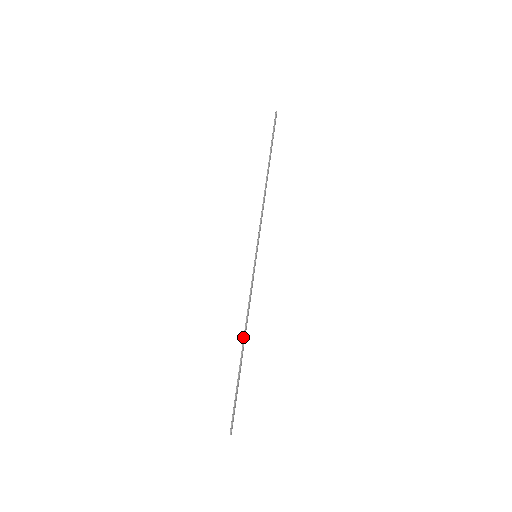
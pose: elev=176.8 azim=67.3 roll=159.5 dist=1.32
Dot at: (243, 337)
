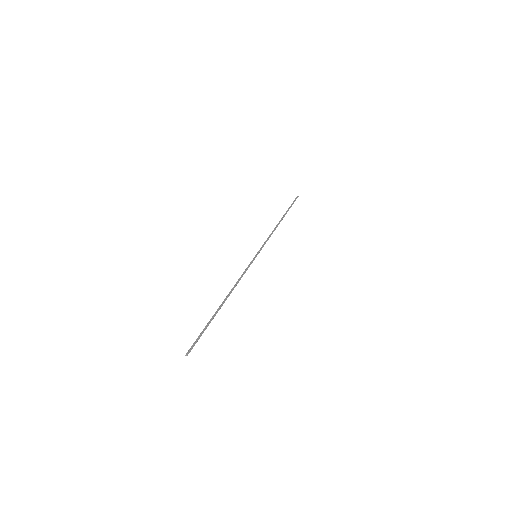
Dot at: (226, 296)
